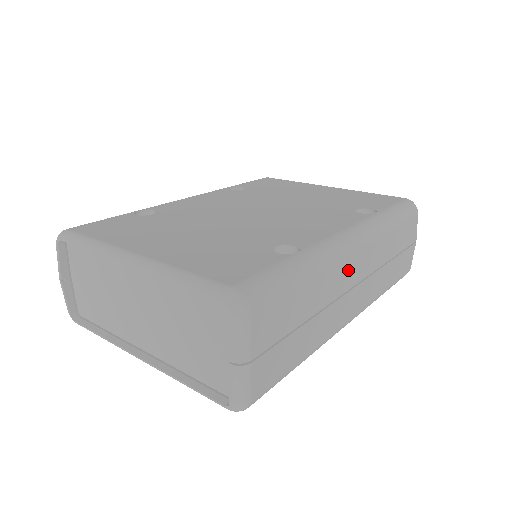
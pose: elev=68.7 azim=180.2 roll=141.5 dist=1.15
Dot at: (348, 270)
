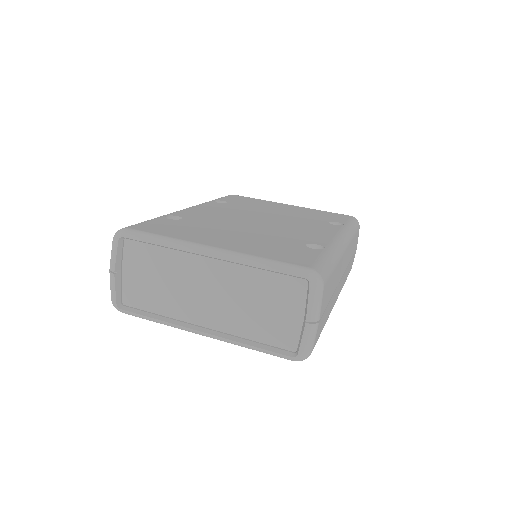
Dot at: (343, 264)
